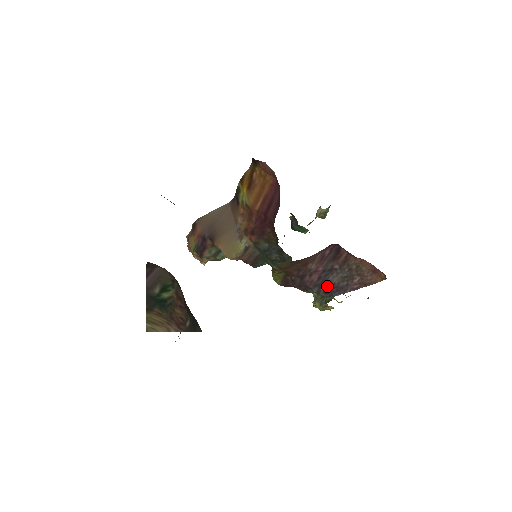
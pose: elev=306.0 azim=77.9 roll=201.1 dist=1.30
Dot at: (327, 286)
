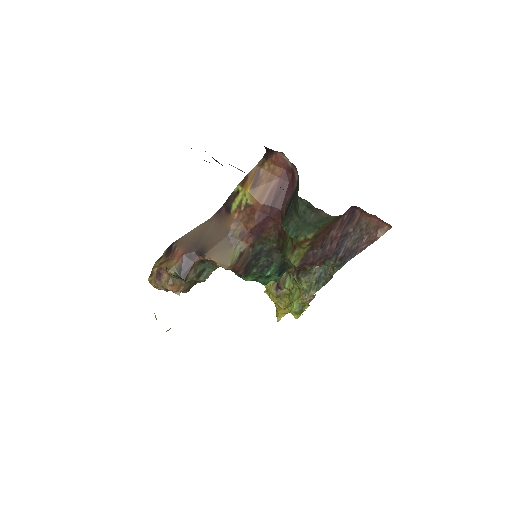
Dot at: (342, 252)
